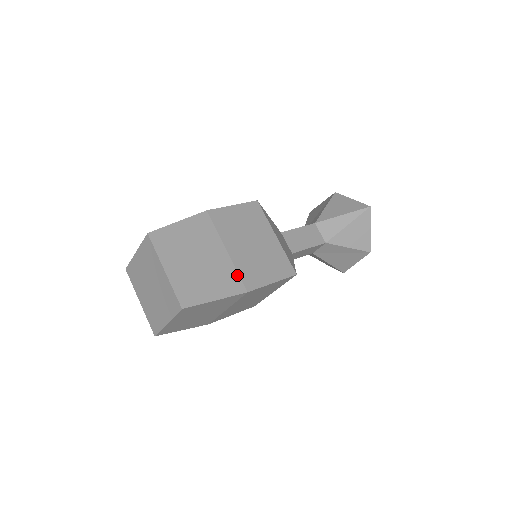
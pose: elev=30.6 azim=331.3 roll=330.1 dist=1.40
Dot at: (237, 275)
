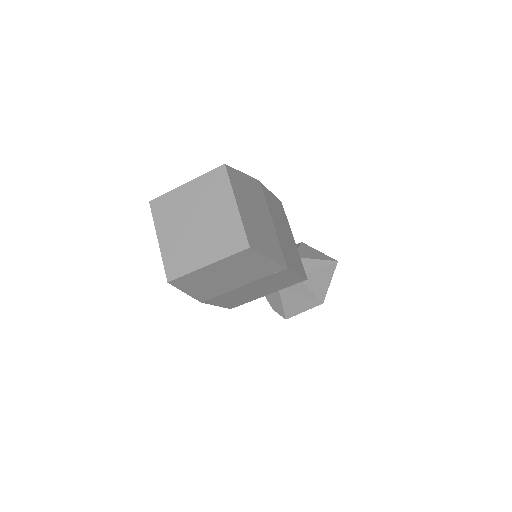
Dot at: (280, 248)
